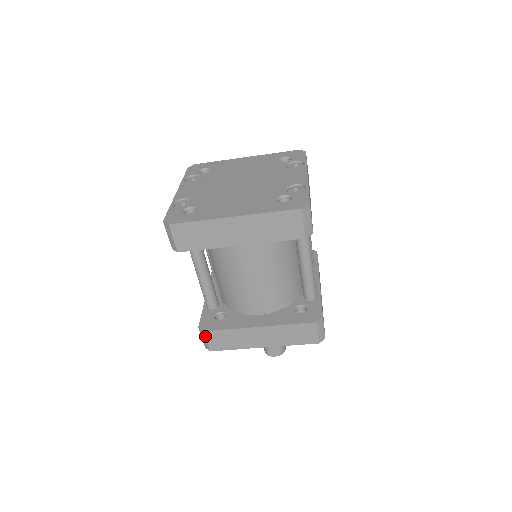
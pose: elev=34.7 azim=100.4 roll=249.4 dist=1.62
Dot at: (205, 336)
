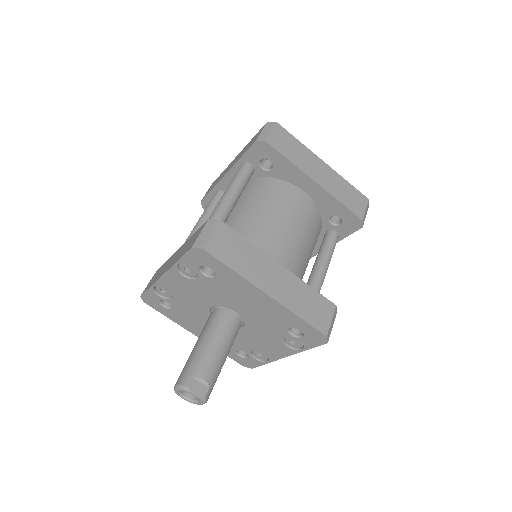
Dot at: (216, 227)
